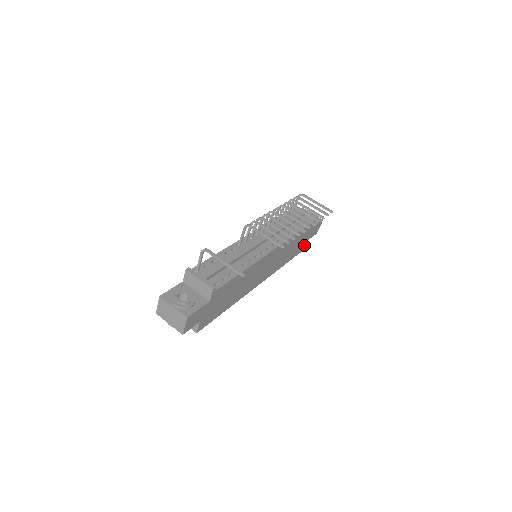
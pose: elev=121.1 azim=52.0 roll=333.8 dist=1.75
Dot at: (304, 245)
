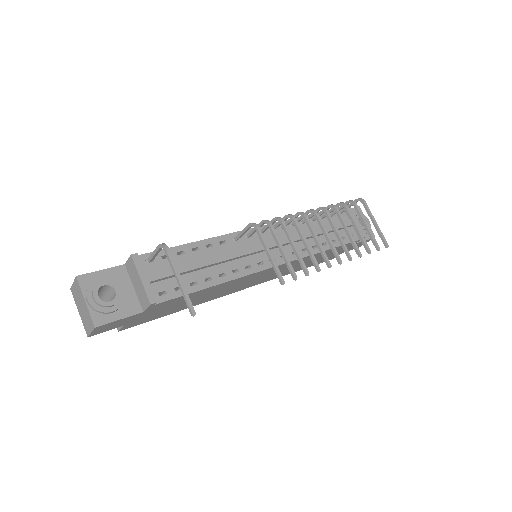
Dot at: (334, 256)
